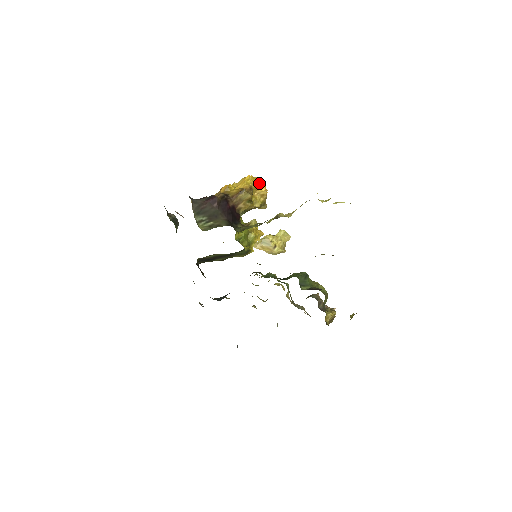
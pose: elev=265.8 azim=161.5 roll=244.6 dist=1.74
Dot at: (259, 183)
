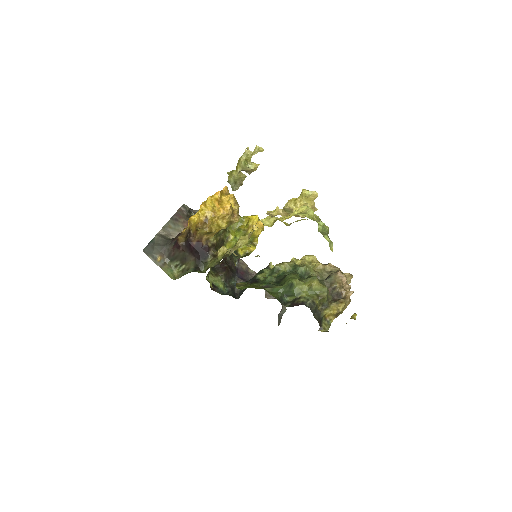
Dot at: (217, 204)
